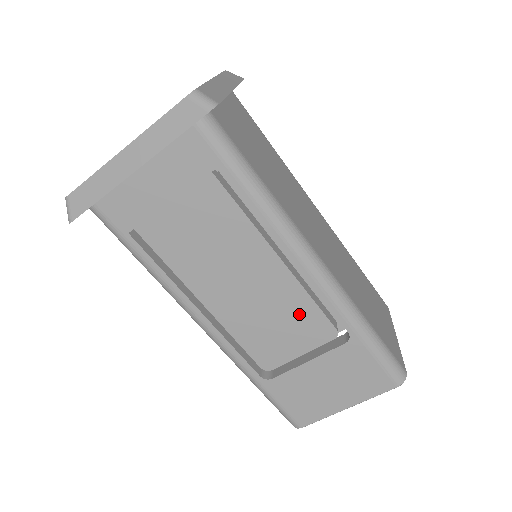
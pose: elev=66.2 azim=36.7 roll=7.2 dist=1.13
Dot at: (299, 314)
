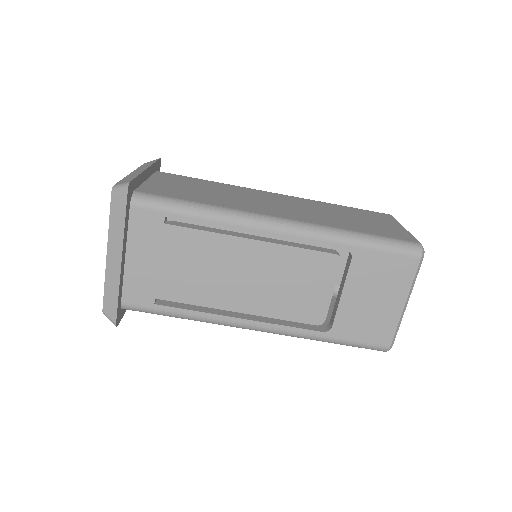
Dot at: (301, 265)
